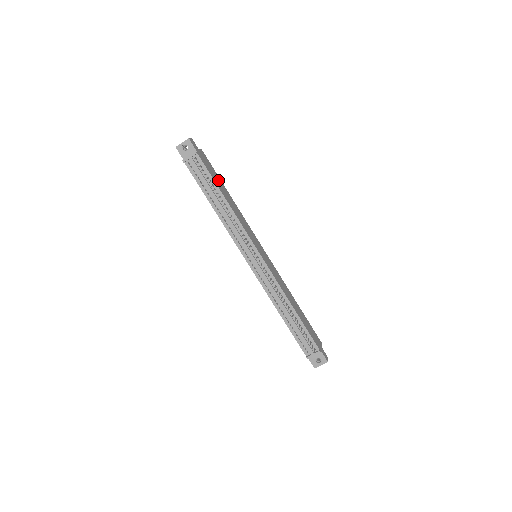
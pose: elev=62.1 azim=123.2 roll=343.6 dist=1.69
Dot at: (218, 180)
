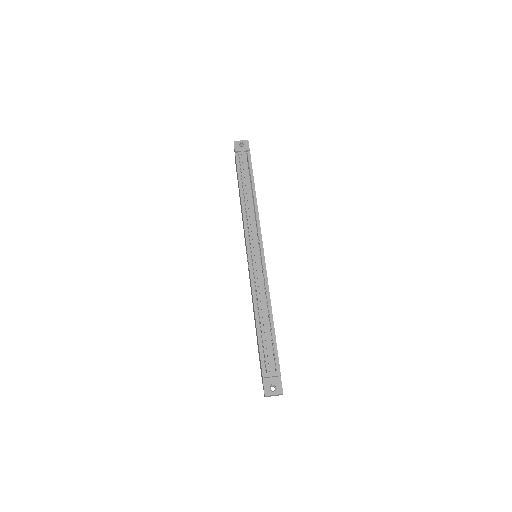
Dot at: occluded
